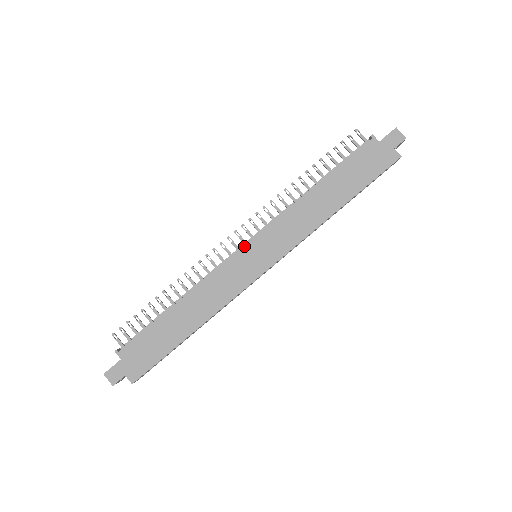
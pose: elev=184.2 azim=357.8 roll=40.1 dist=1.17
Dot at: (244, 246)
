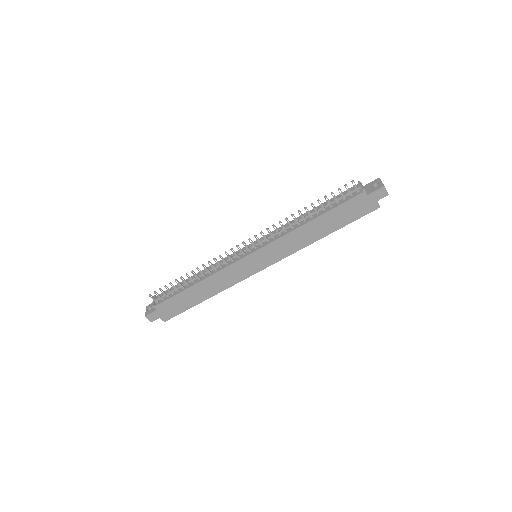
Dot at: (249, 255)
